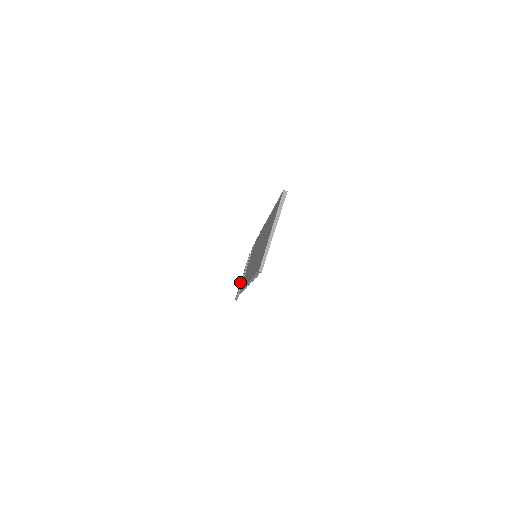
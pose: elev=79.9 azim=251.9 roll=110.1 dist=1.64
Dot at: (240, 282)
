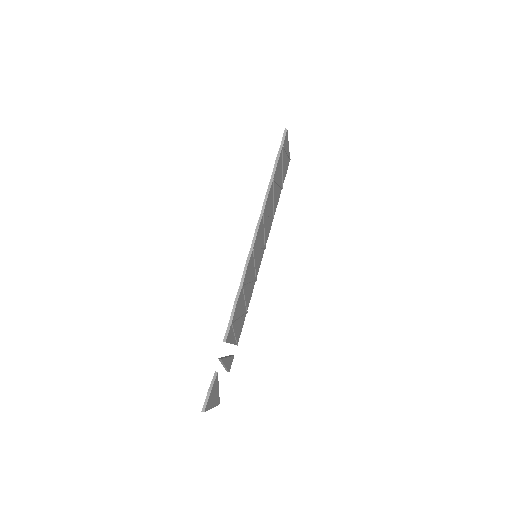
Dot at: occluded
